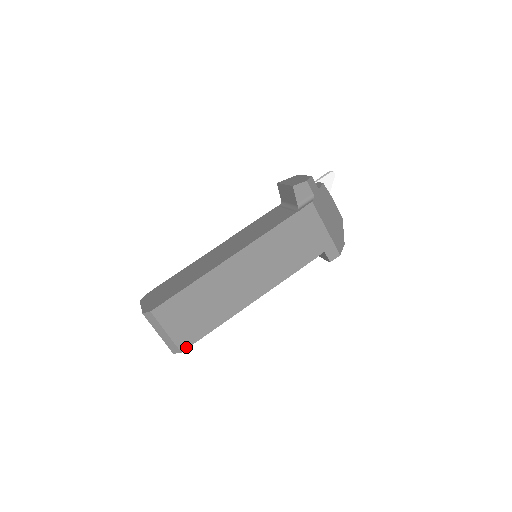
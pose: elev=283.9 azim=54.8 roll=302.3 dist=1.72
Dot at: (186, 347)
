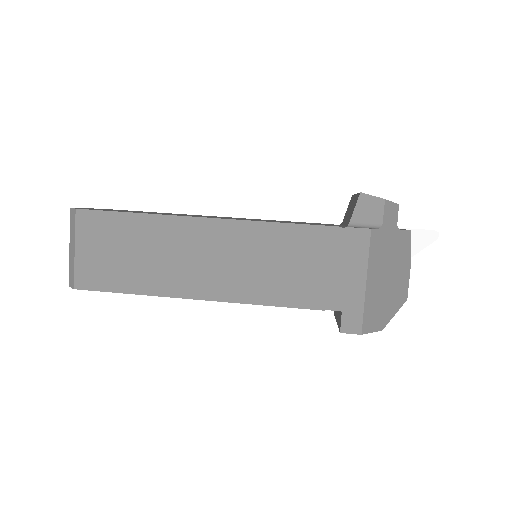
Dot at: (84, 287)
